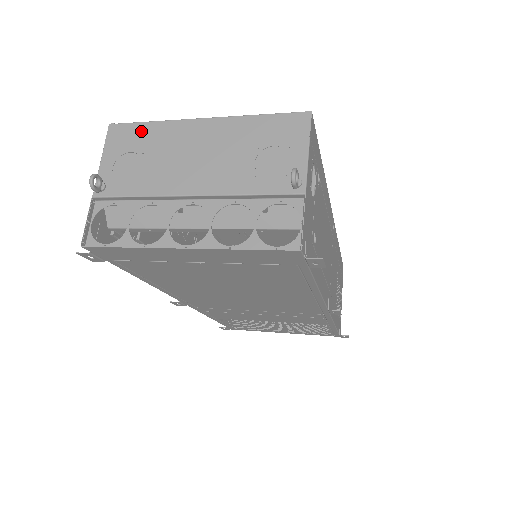
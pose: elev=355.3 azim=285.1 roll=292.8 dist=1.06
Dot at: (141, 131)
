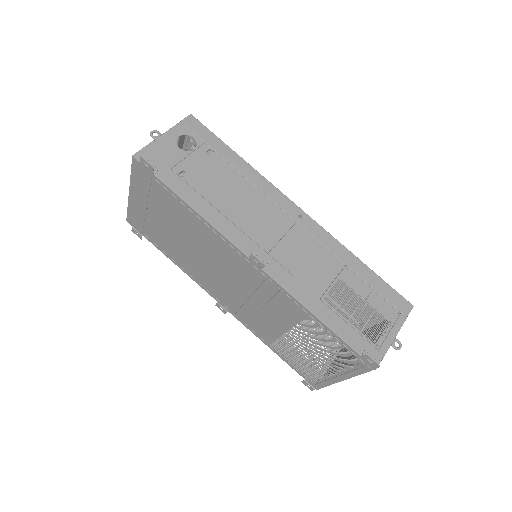
Dot at: occluded
